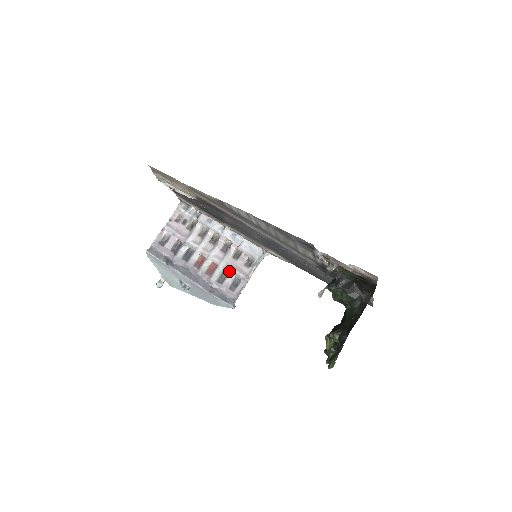
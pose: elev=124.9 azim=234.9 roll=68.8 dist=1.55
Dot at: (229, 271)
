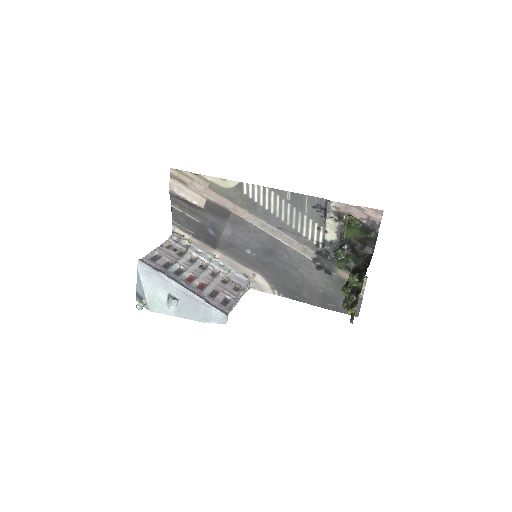
Dot at: (219, 290)
